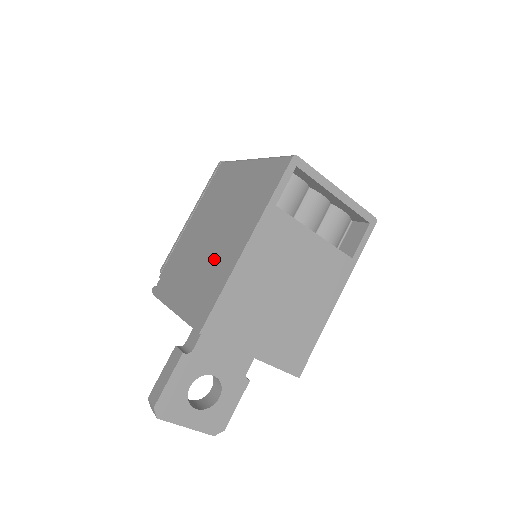
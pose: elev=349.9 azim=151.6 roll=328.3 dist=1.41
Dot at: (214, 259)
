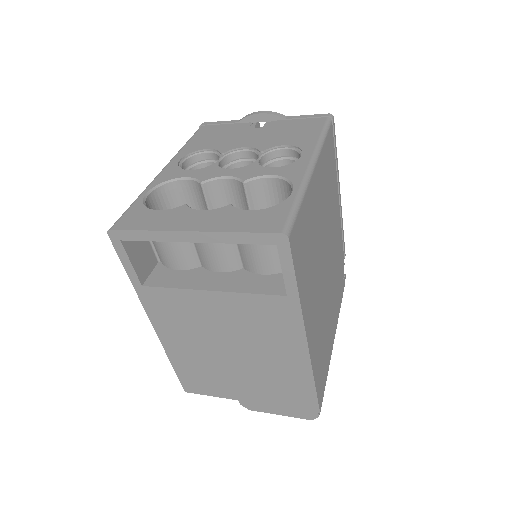
Dot at: occluded
